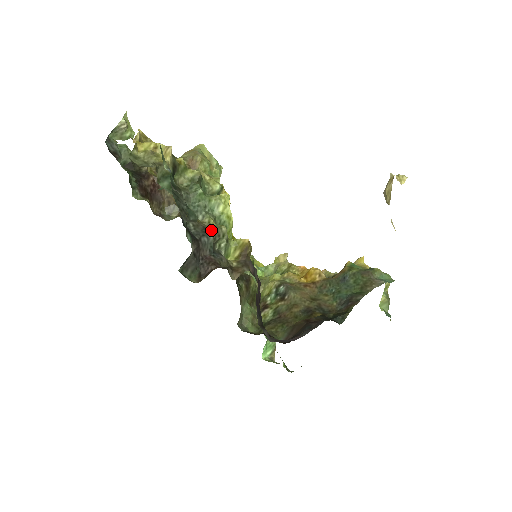
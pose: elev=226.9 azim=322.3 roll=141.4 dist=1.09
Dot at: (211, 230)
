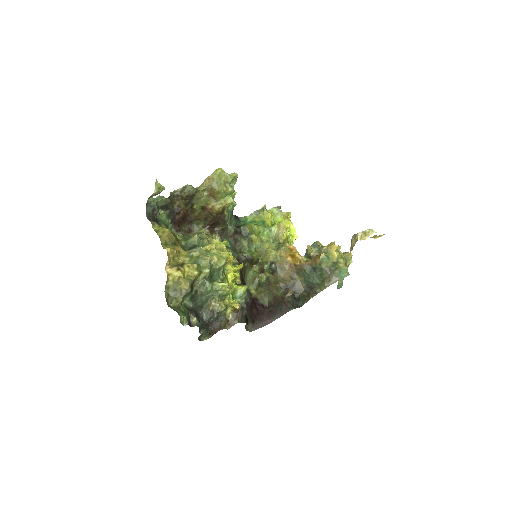
Dot at: (215, 314)
